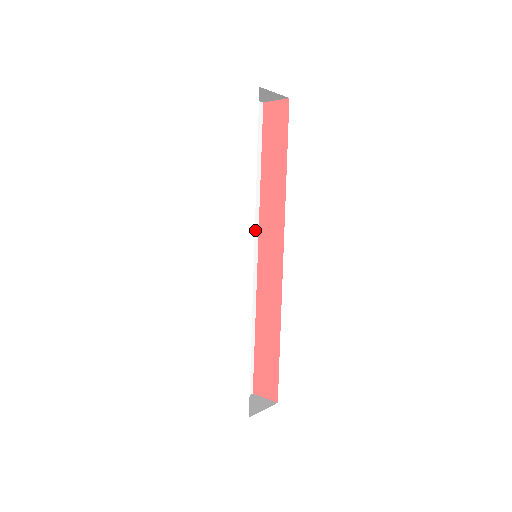
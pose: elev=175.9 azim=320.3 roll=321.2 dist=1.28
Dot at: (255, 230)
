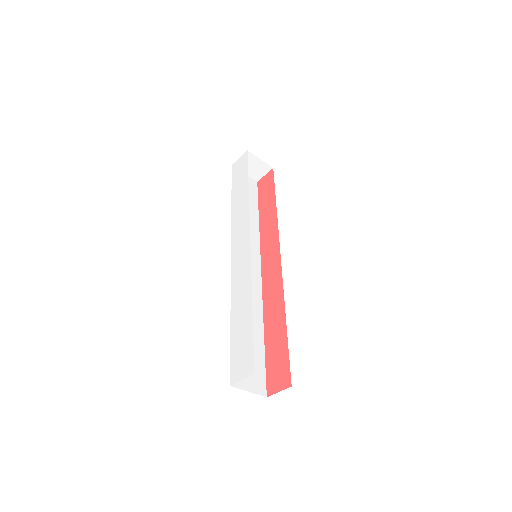
Dot at: (257, 253)
